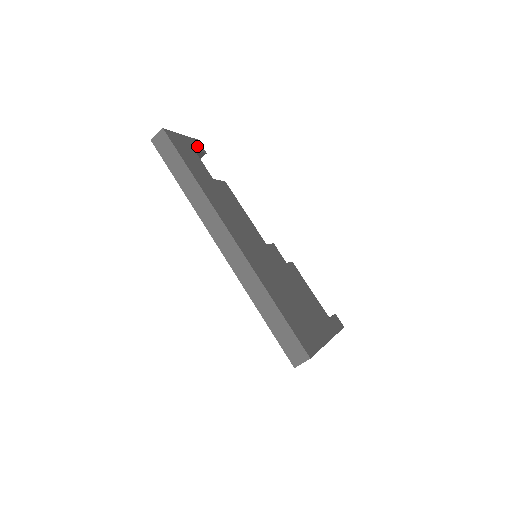
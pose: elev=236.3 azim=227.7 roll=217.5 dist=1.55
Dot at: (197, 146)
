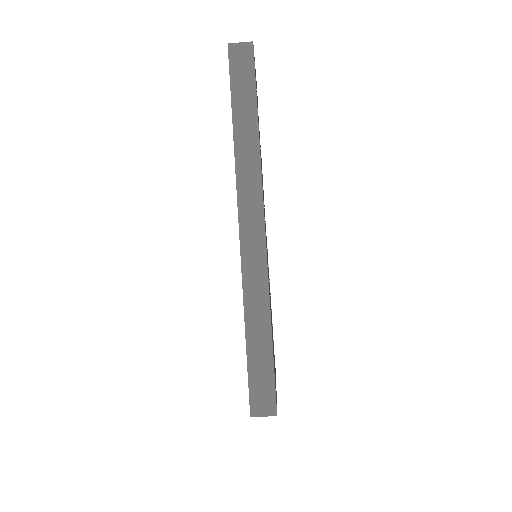
Dot at: occluded
